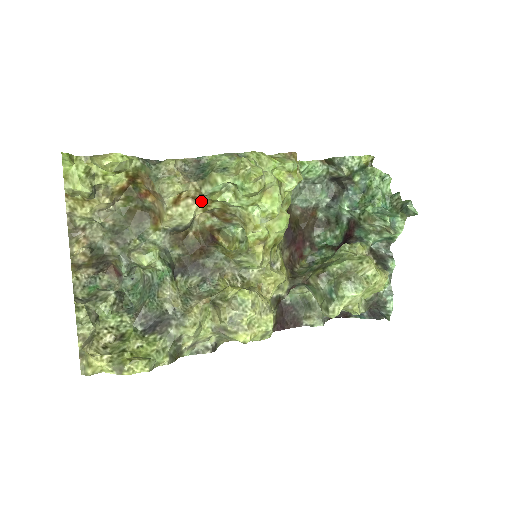
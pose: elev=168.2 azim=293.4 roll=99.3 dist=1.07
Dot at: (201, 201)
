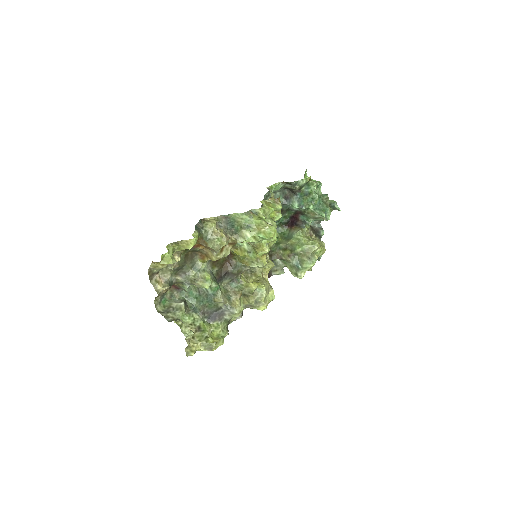
Dot at: (234, 244)
